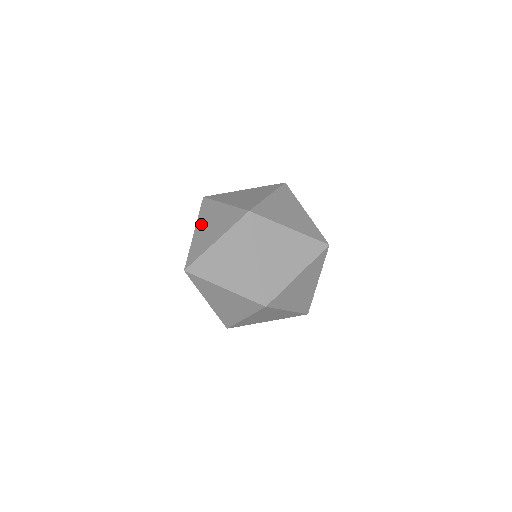
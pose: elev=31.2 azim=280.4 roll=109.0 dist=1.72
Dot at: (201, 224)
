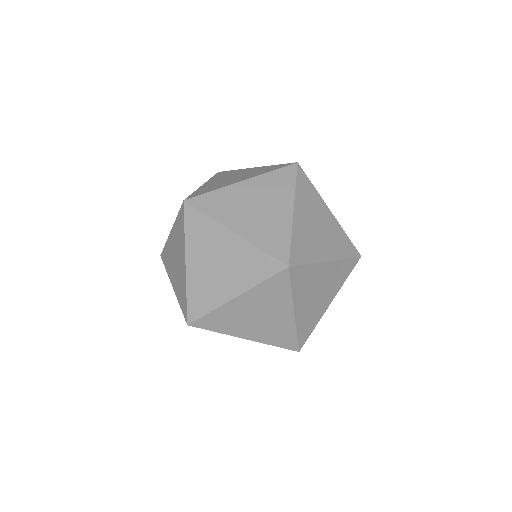
Dot at: (216, 179)
